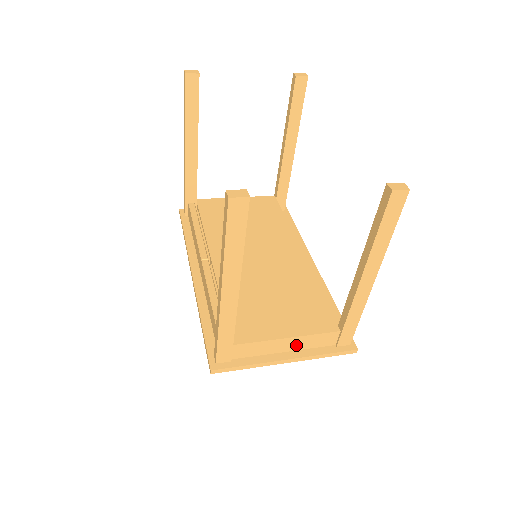
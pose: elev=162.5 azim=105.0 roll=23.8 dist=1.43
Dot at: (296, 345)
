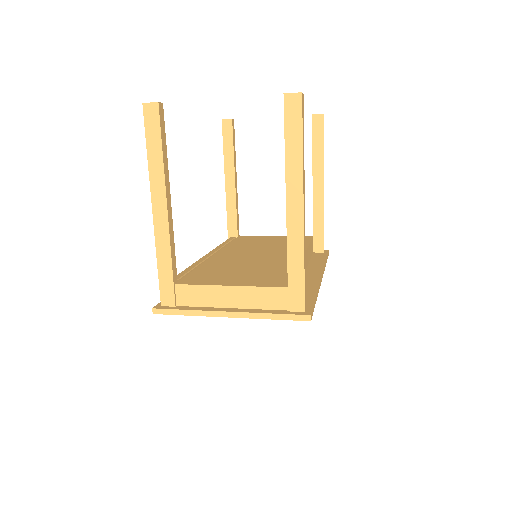
Dot at: (241, 300)
